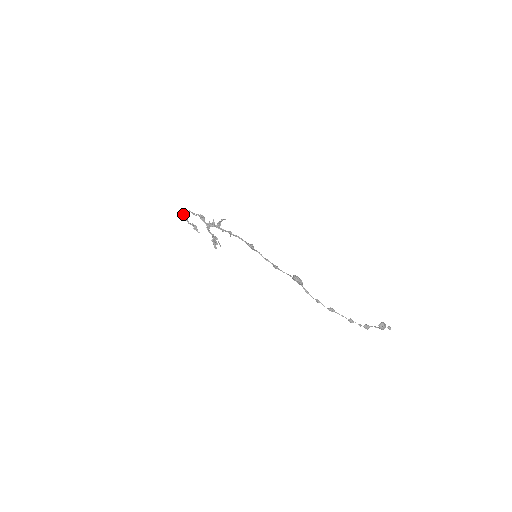
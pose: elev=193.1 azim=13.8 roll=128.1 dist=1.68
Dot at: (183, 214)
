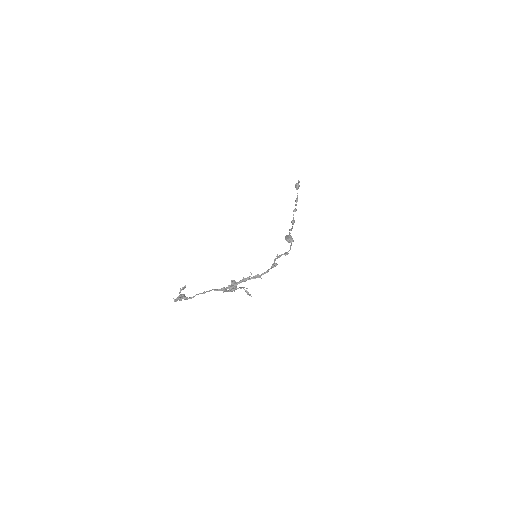
Dot at: (180, 299)
